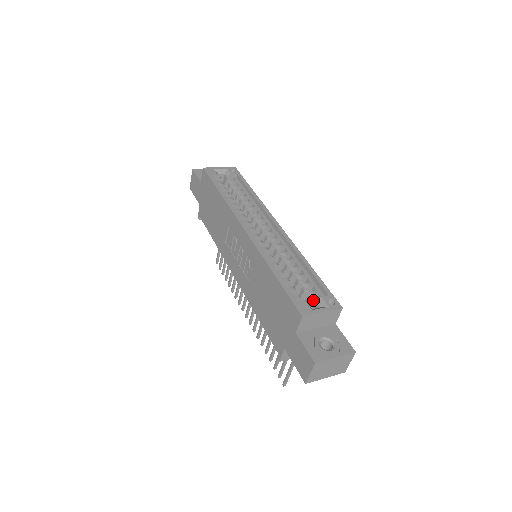
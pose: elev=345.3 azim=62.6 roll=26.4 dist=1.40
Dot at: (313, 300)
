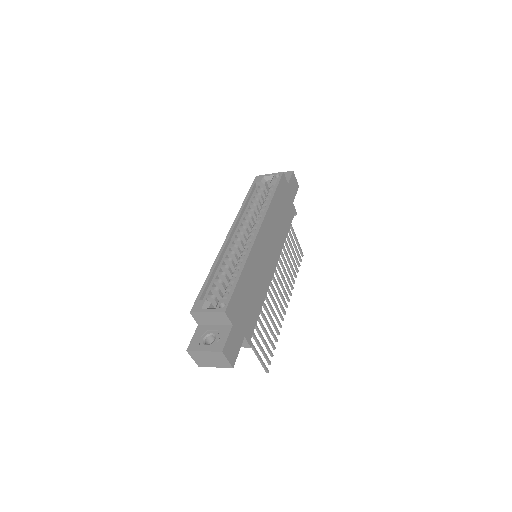
Dot at: occluded
